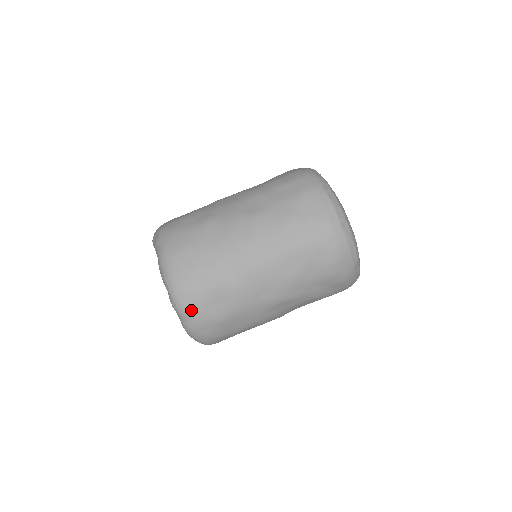
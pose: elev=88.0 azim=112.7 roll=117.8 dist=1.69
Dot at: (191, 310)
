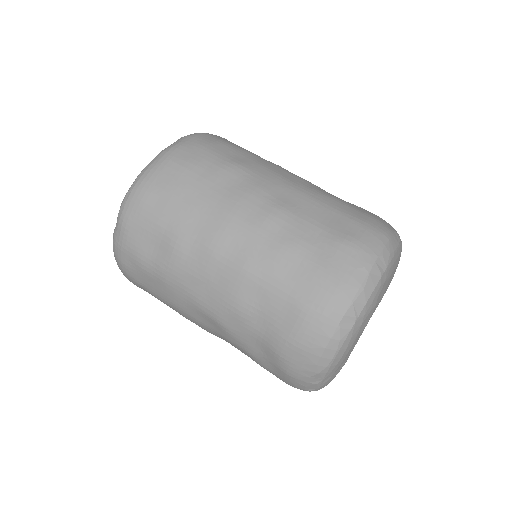
Dot at: (127, 223)
